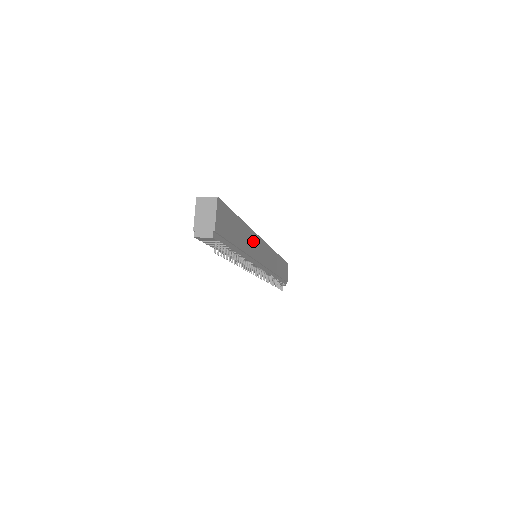
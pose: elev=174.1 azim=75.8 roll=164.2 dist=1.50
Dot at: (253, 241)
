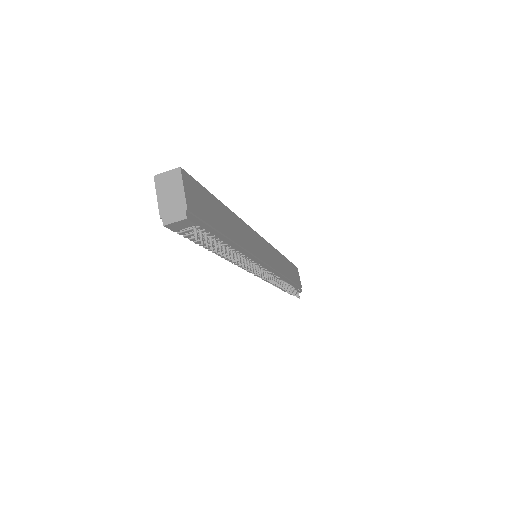
Dot at: (246, 233)
